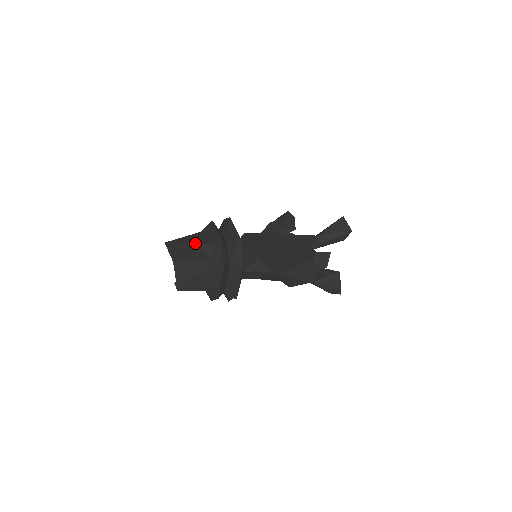
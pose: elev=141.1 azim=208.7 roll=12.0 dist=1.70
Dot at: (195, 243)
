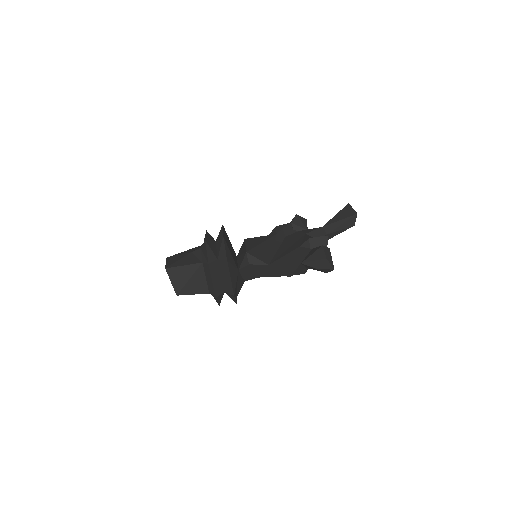
Dot at: (190, 252)
